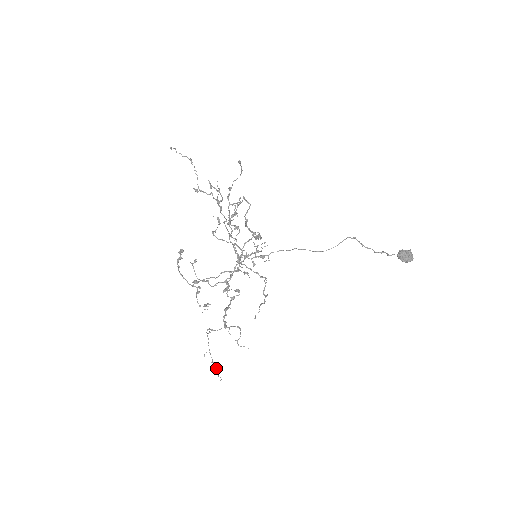
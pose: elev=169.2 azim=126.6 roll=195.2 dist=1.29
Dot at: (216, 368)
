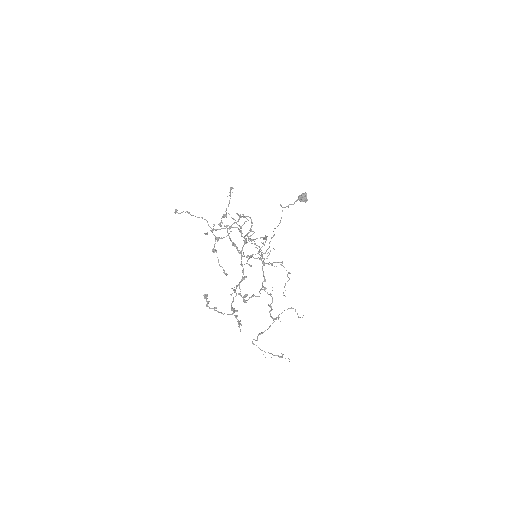
Dot at: (280, 356)
